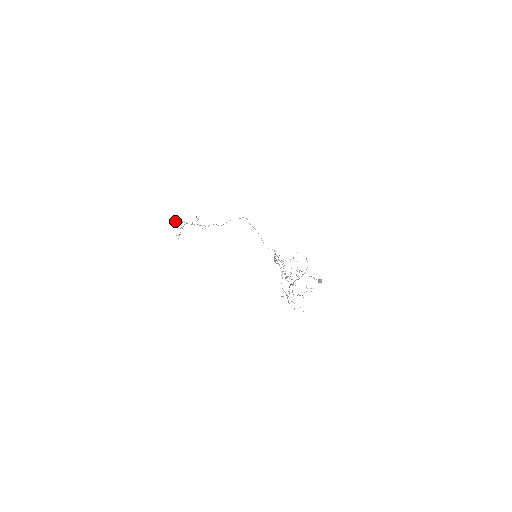
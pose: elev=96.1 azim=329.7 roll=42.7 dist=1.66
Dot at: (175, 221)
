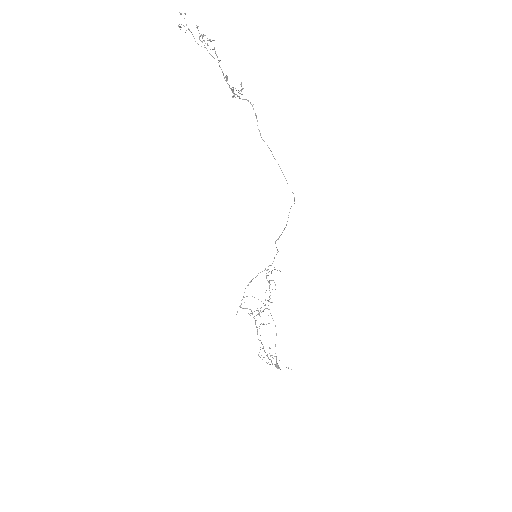
Dot at: (203, 35)
